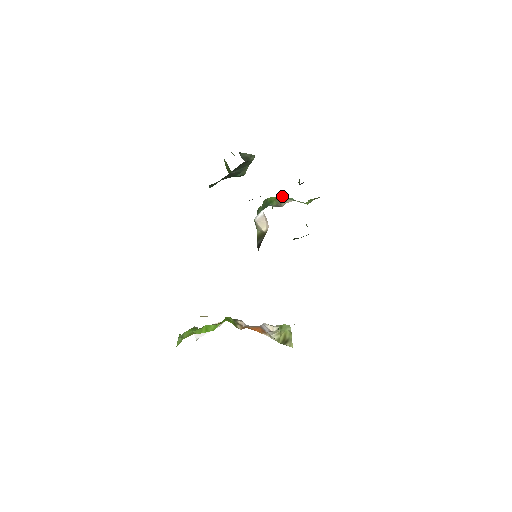
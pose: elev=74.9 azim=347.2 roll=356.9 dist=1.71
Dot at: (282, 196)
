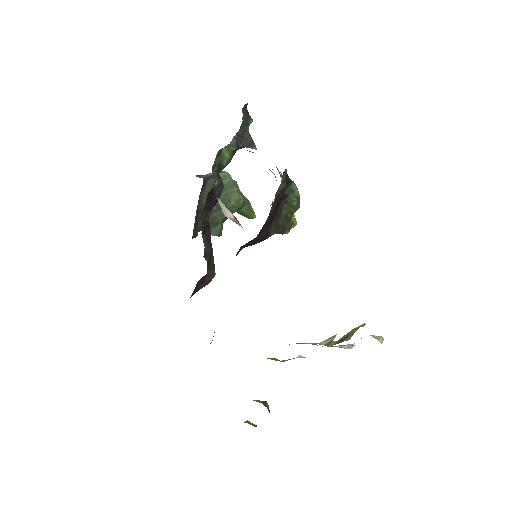
Dot at: occluded
